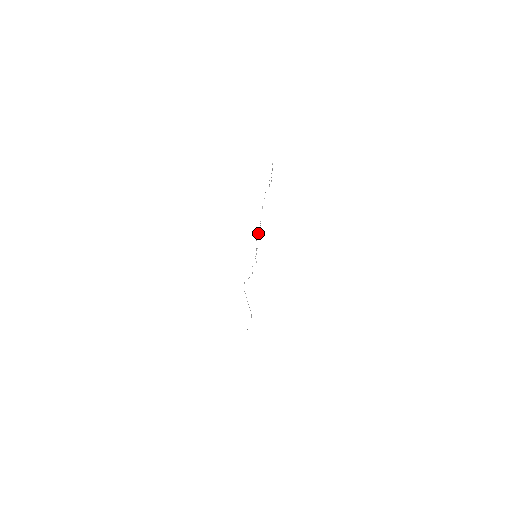
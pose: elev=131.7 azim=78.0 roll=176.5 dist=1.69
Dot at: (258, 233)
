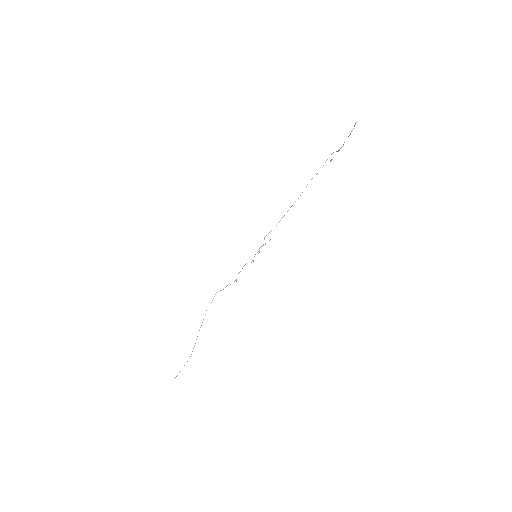
Dot at: (280, 220)
